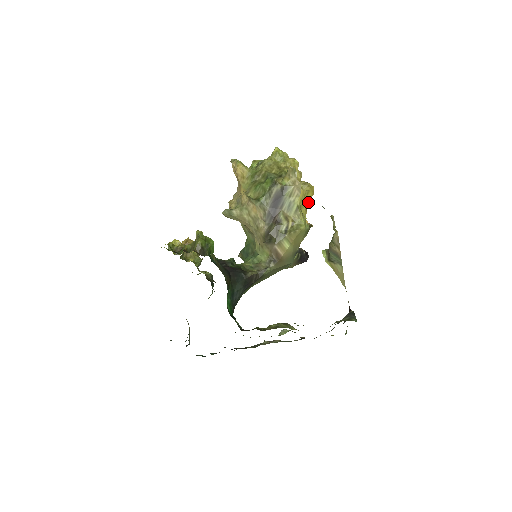
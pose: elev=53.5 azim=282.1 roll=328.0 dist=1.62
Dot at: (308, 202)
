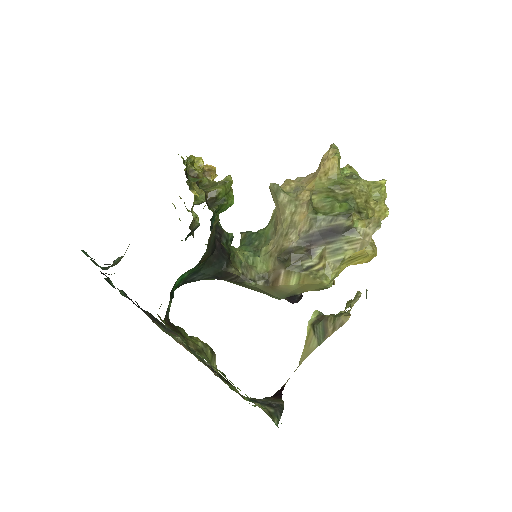
Dot at: (356, 264)
